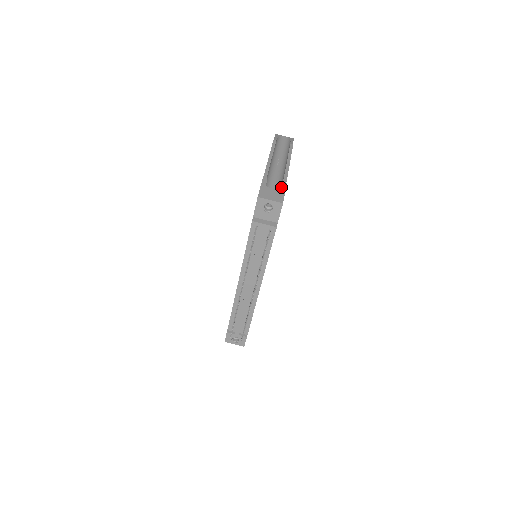
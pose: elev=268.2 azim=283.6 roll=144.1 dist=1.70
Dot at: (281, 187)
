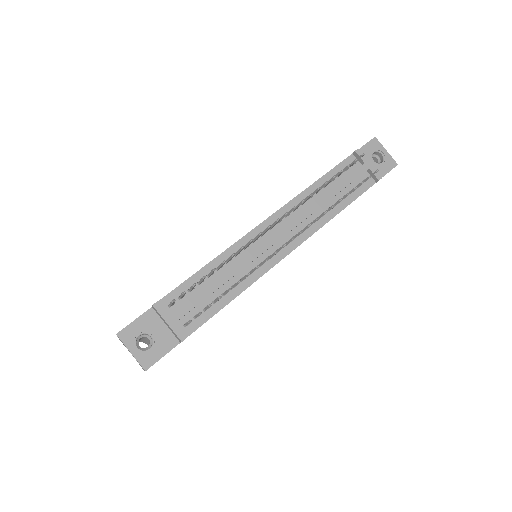
Dot at: occluded
